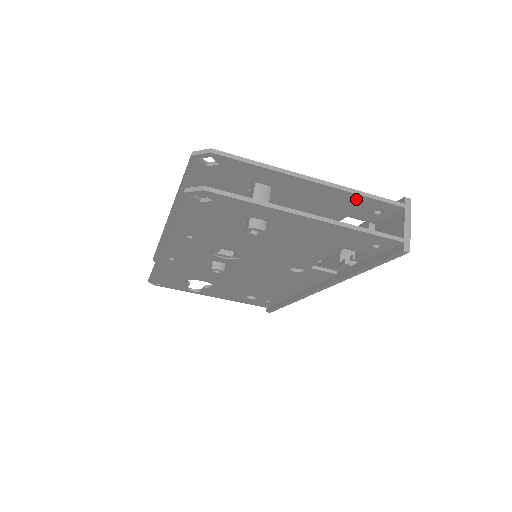
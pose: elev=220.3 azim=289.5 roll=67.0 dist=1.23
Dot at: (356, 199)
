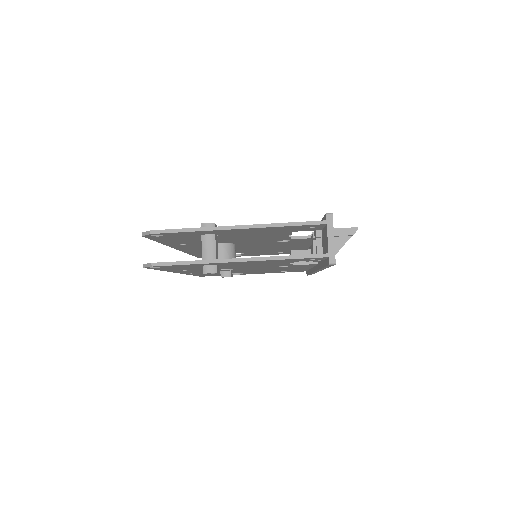
Dot at: (283, 227)
